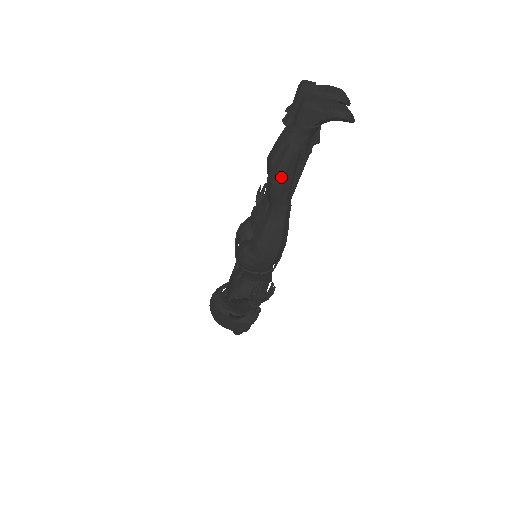
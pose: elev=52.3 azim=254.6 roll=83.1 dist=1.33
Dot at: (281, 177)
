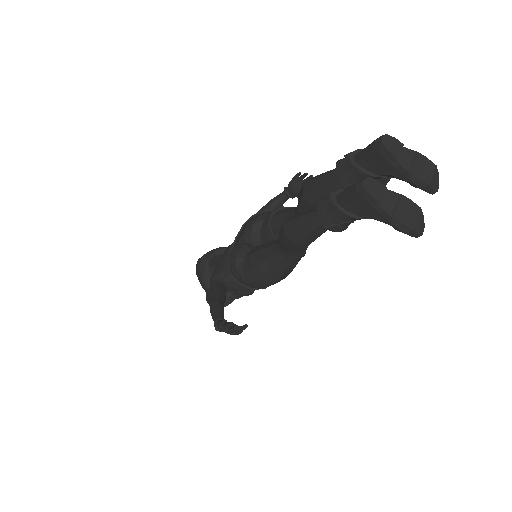
Dot at: (299, 237)
